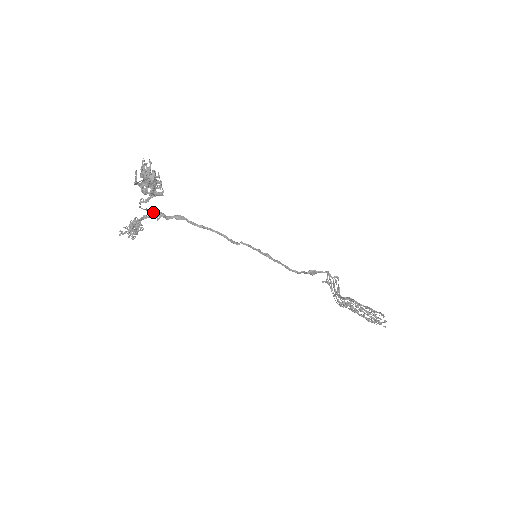
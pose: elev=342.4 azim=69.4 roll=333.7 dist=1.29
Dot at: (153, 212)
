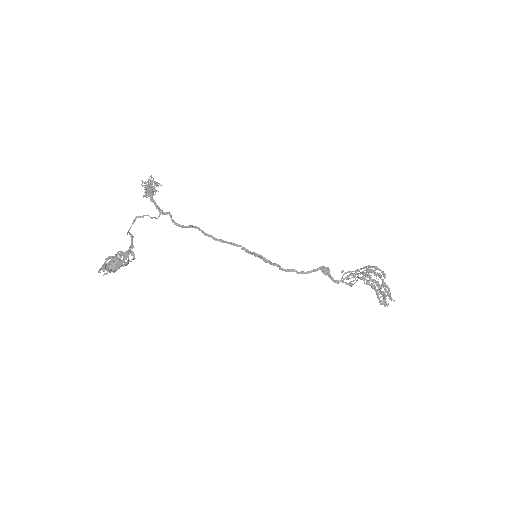
Dot at: (151, 217)
